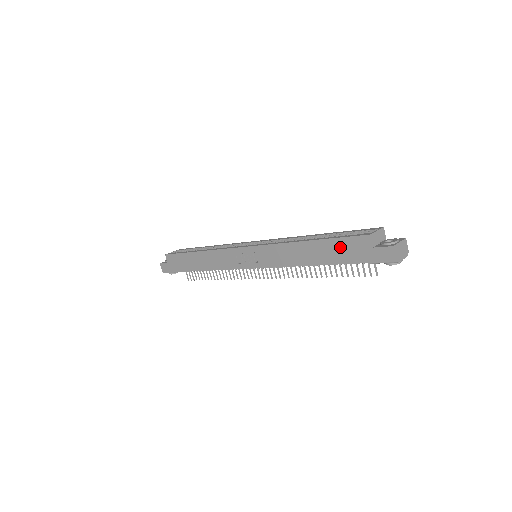
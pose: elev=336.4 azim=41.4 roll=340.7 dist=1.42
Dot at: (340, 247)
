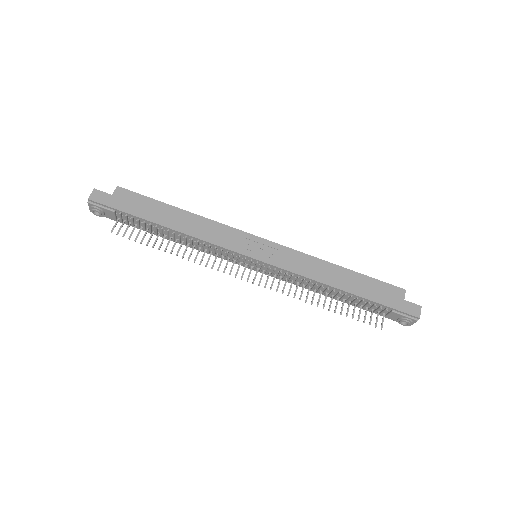
Dot at: (374, 286)
